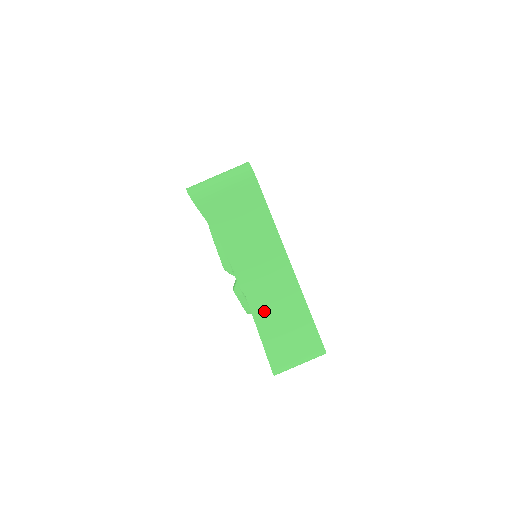
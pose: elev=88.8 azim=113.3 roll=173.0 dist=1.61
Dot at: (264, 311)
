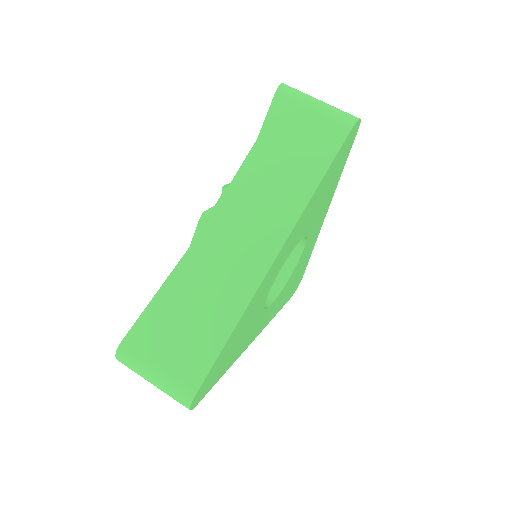
Dot at: (201, 262)
